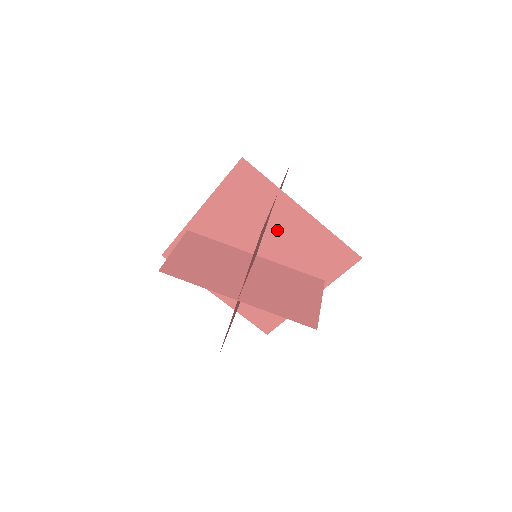
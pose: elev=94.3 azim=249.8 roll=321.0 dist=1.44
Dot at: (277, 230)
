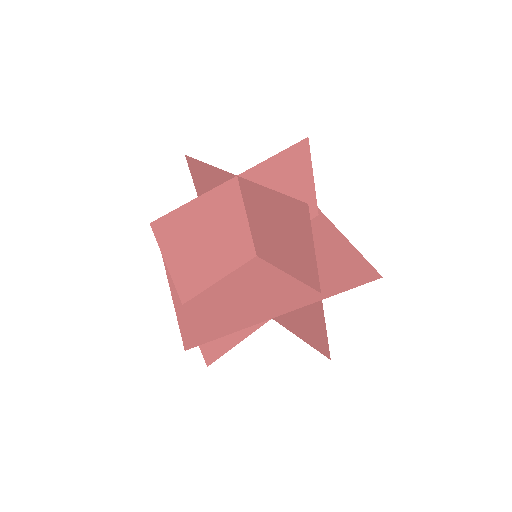
Dot at: occluded
